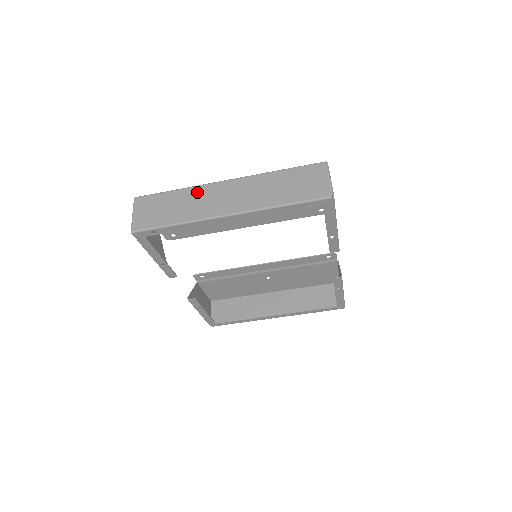
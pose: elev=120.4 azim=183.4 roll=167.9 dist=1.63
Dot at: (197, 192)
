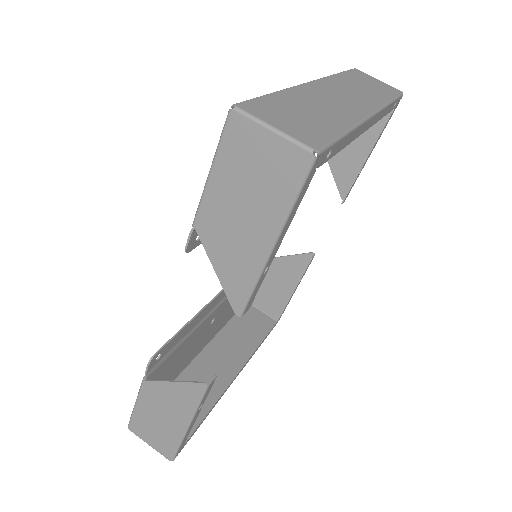
Dot at: (306, 93)
